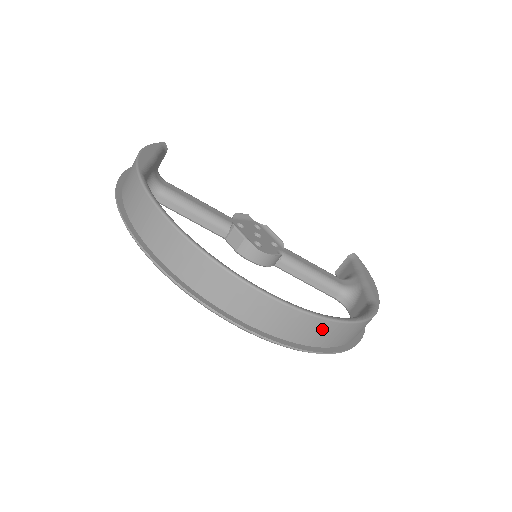
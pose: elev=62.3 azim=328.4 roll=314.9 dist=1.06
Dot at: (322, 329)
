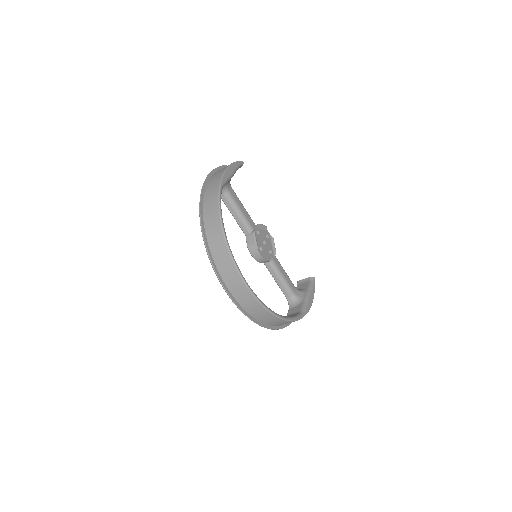
Dot at: (265, 314)
